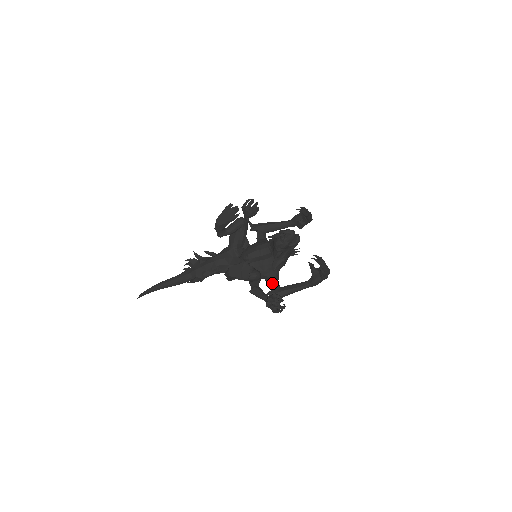
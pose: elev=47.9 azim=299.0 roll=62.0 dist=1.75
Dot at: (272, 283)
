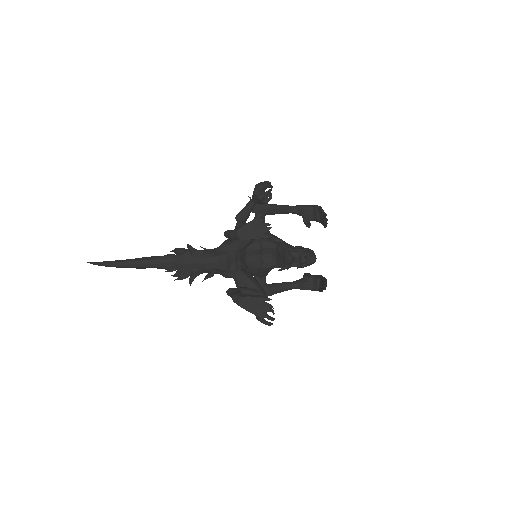
Dot at: (261, 281)
